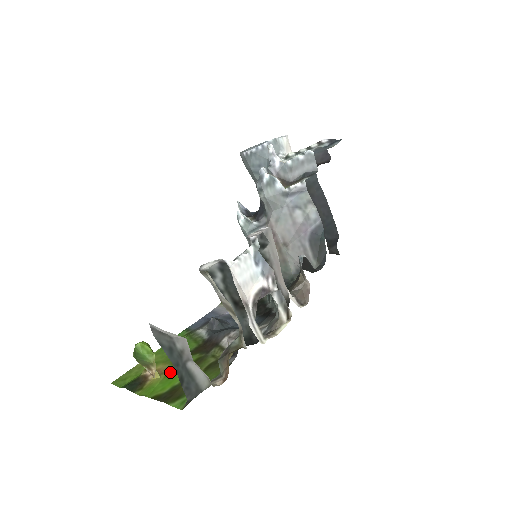
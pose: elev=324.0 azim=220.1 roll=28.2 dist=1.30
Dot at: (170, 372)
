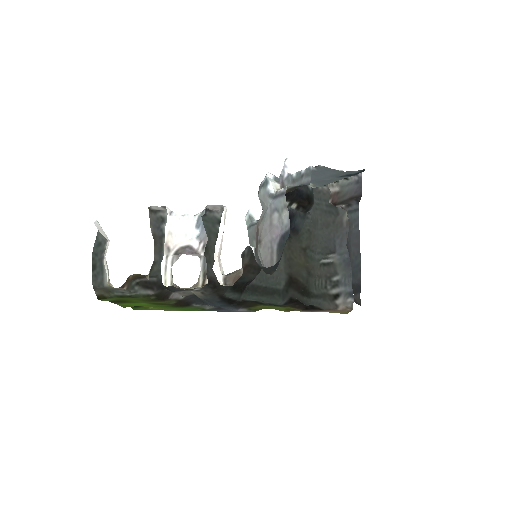
Dot at: (149, 306)
